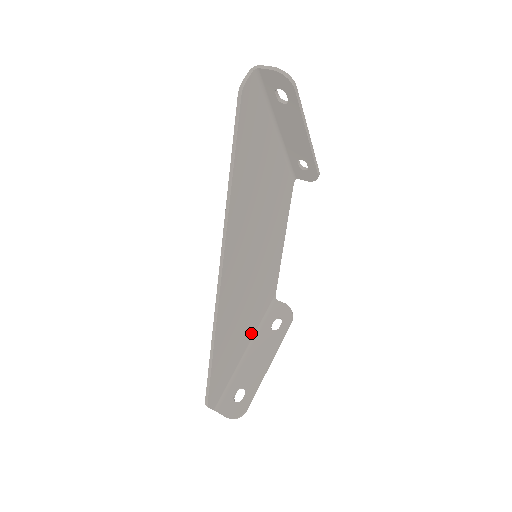
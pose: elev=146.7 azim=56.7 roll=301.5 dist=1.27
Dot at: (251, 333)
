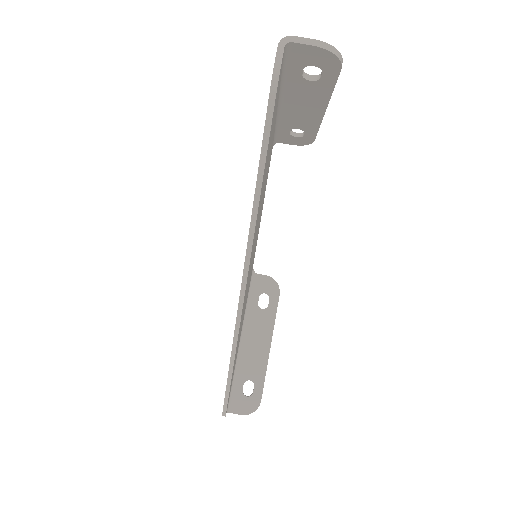
Dot at: occluded
